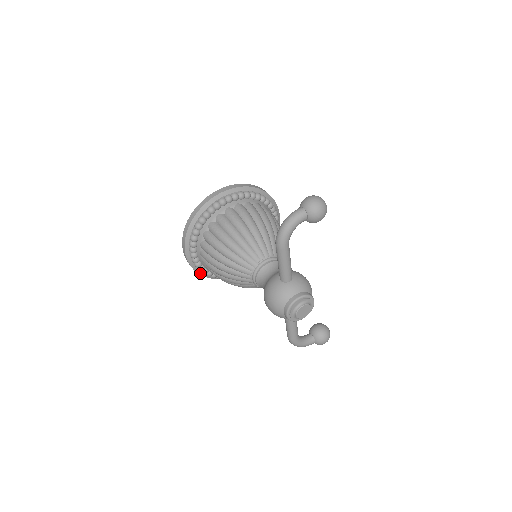
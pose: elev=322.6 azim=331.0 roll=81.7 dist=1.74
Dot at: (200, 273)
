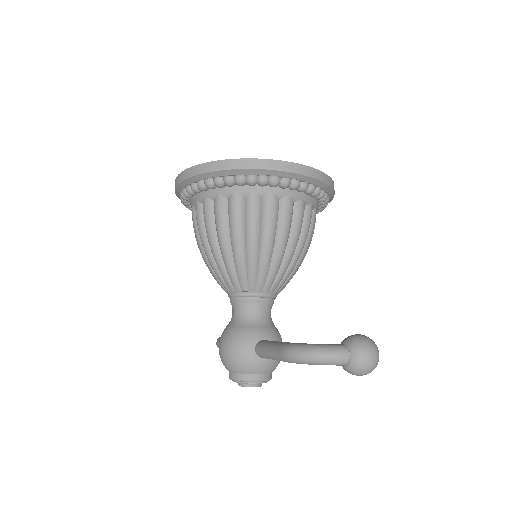
Dot at: occluded
